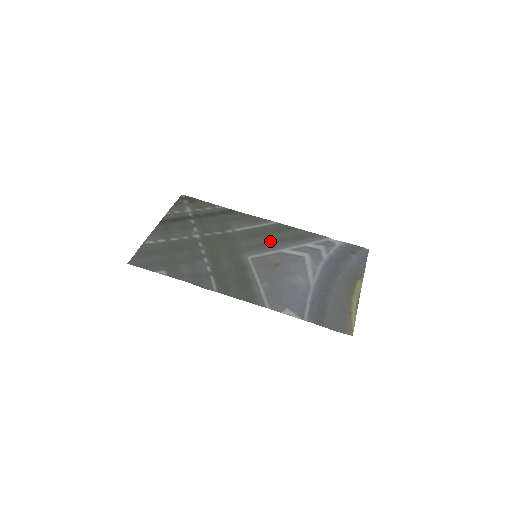
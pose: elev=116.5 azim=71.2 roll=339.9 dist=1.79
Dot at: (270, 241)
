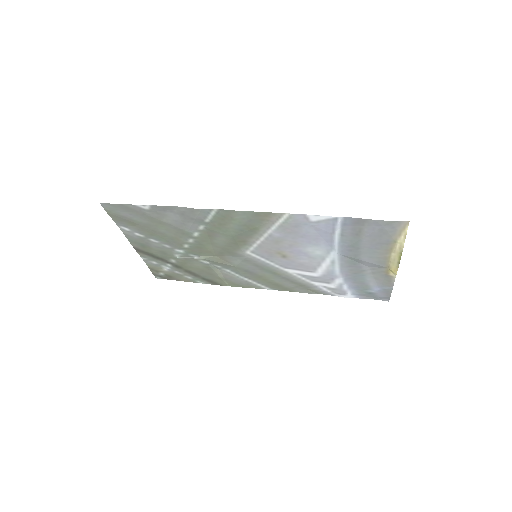
Dot at: (269, 272)
